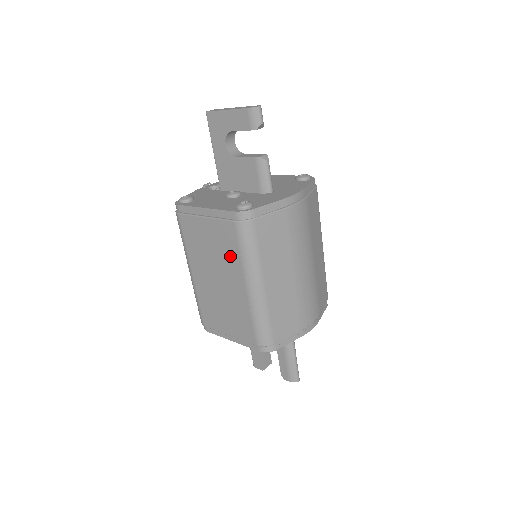
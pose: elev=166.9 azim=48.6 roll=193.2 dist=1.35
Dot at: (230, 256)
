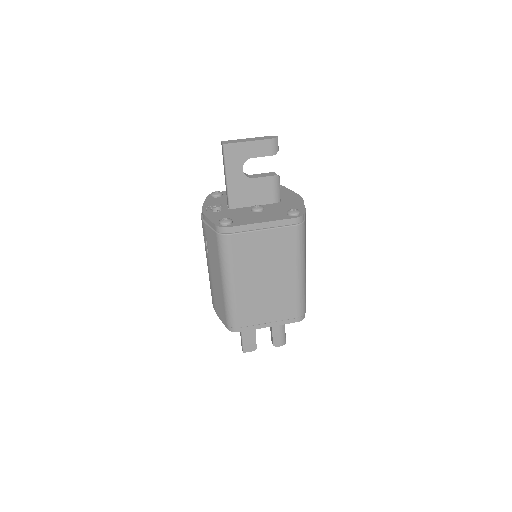
Dot at: (285, 254)
